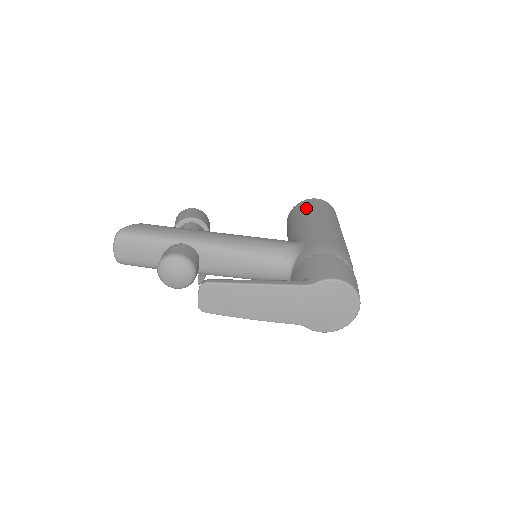
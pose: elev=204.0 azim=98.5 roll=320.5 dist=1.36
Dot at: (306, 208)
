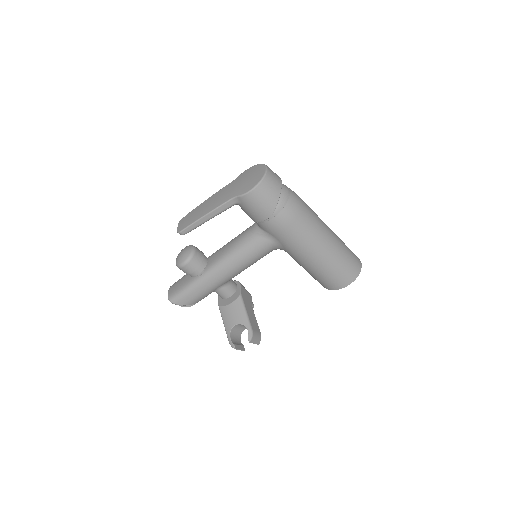
Dot at: occluded
